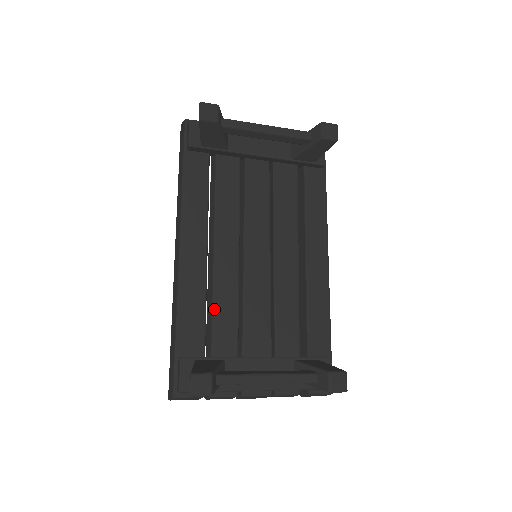
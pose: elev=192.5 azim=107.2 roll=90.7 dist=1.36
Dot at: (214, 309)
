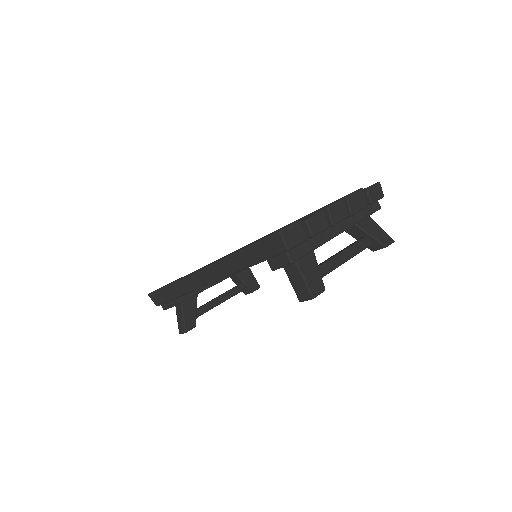
Dot at: occluded
